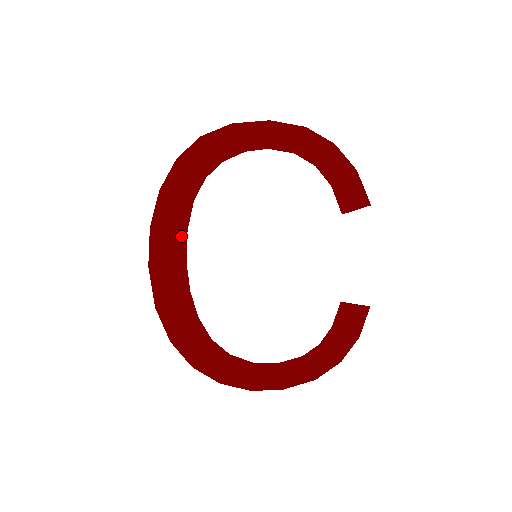
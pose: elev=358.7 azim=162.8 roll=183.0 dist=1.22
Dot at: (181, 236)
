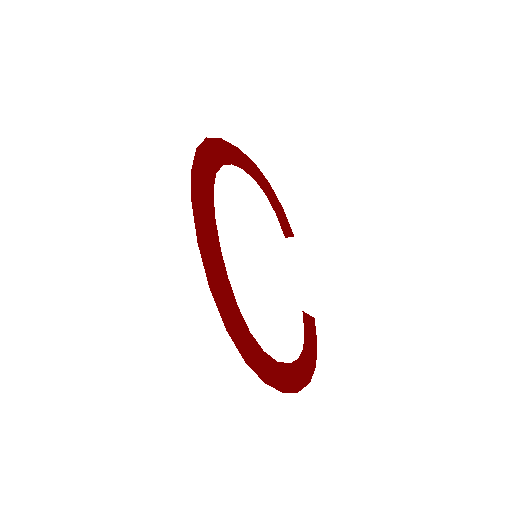
Dot at: (212, 220)
